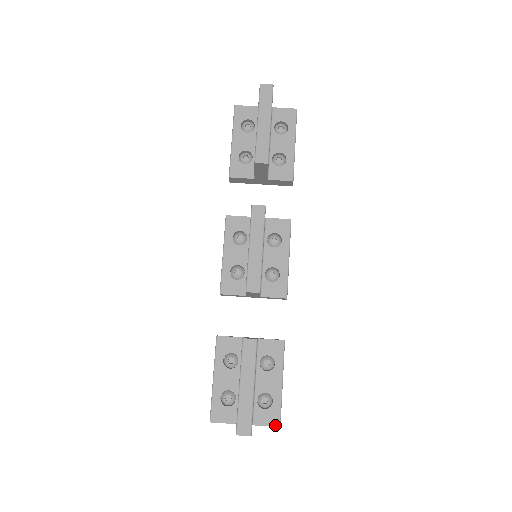
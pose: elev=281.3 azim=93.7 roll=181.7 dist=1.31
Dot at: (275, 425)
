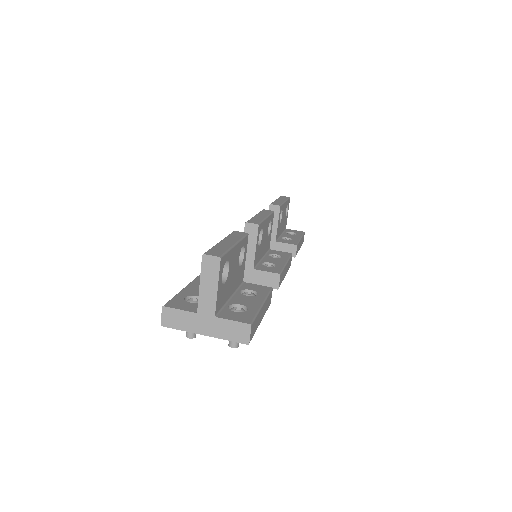
Dot at: (245, 322)
